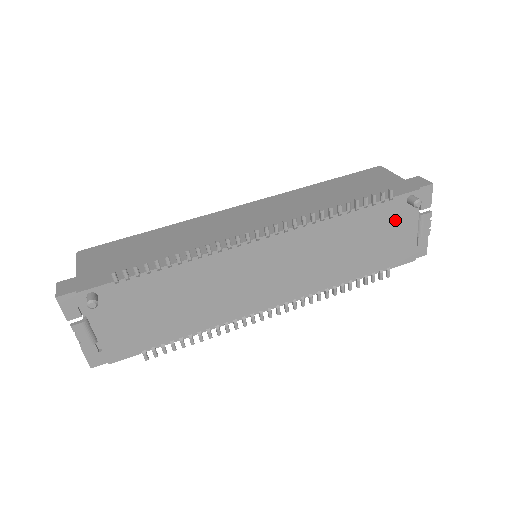
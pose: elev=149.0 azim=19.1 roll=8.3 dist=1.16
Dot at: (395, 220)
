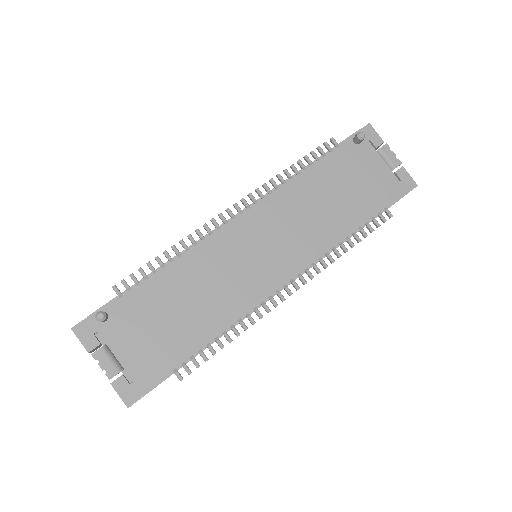
Dot at: (356, 162)
